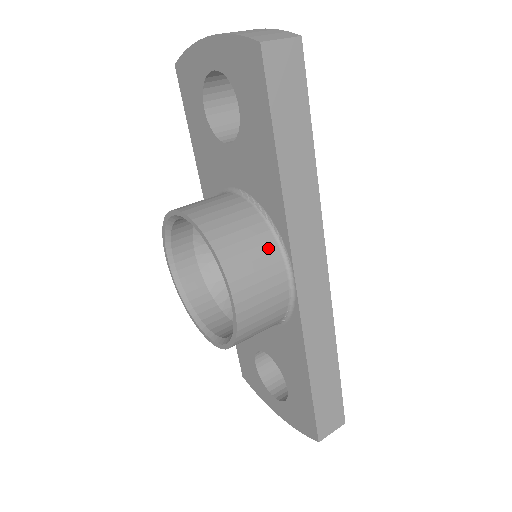
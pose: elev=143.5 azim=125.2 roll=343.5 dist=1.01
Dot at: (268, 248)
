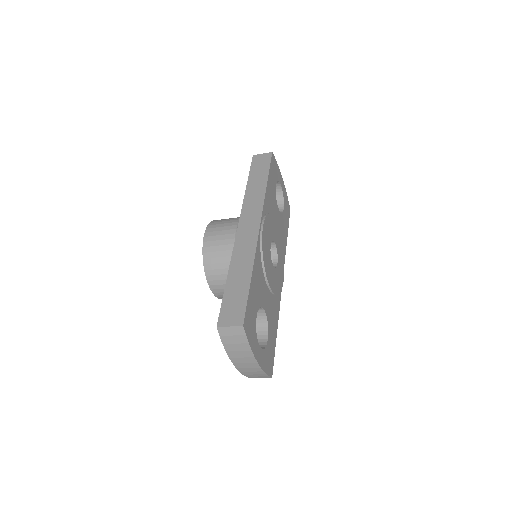
Dot at: (235, 219)
